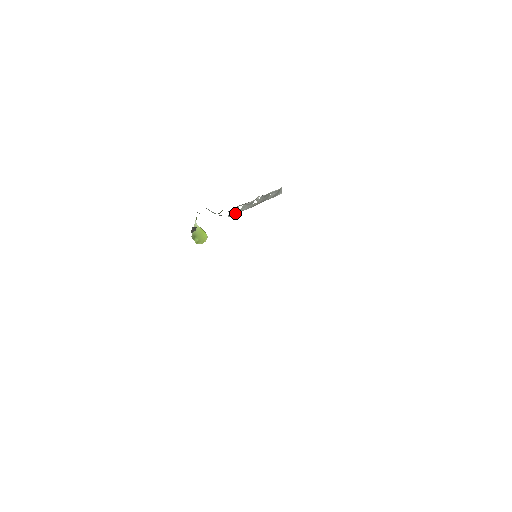
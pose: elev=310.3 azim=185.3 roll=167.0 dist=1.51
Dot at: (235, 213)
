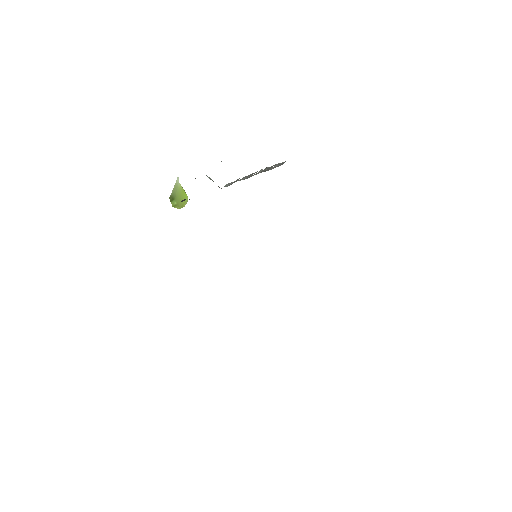
Dot at: occluded
